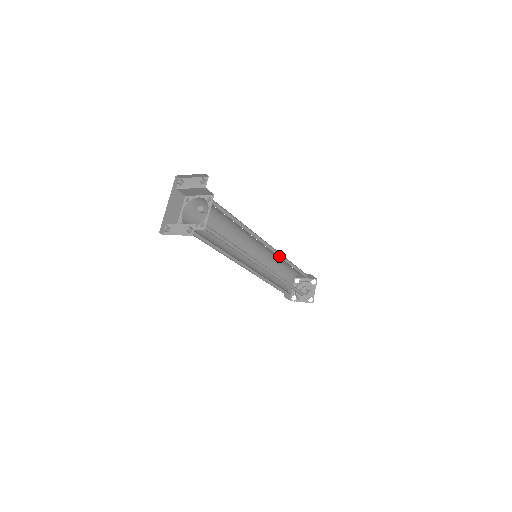
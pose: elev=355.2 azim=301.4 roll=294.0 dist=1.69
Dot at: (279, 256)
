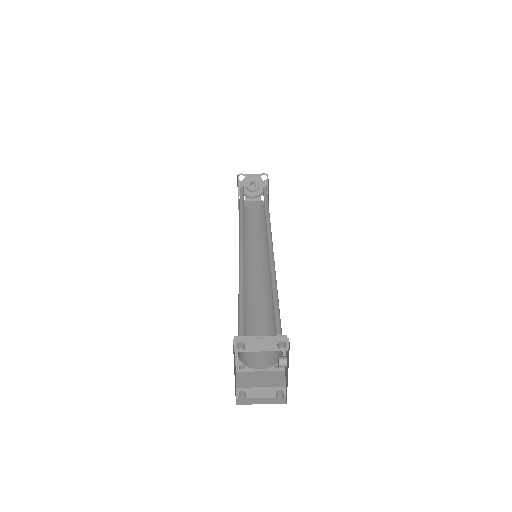
Dot at: (266, 224)
